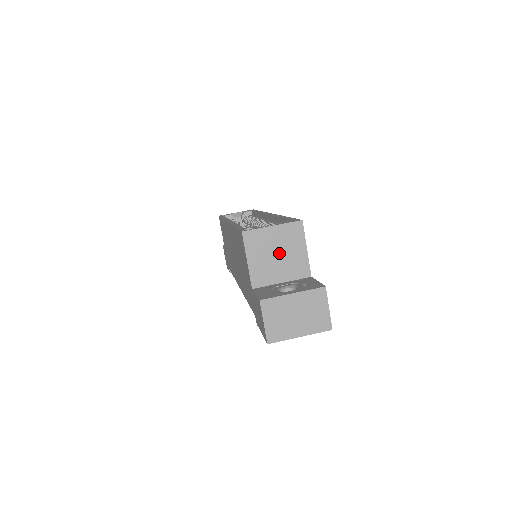
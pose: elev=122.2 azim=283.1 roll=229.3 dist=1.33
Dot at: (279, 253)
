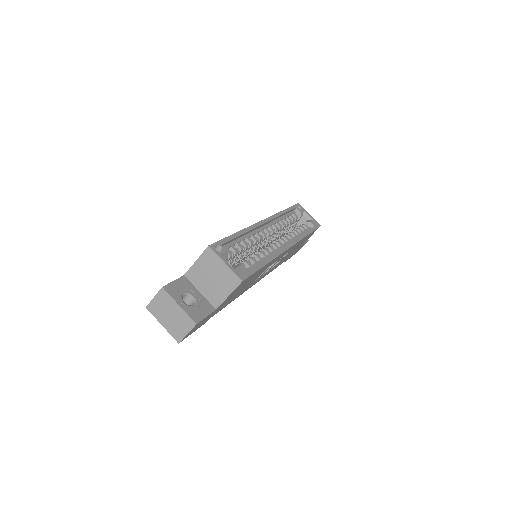
Dot at: (214, 279)
